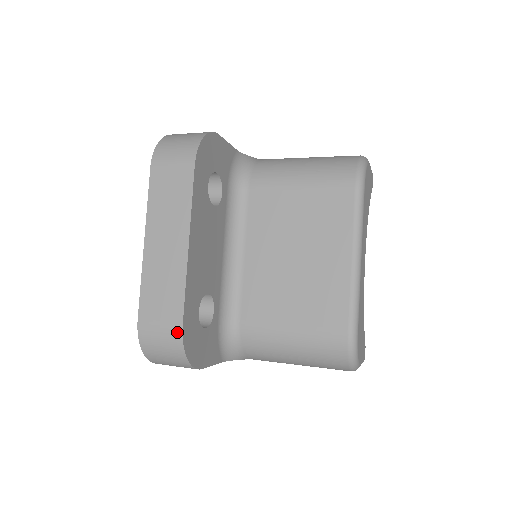
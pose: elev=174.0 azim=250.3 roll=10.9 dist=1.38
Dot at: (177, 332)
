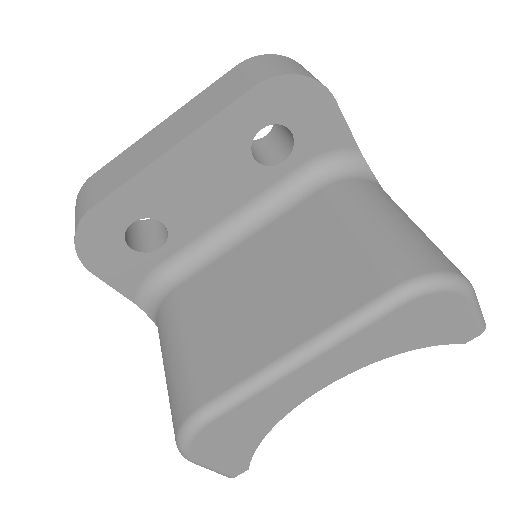
Dot at: (86, 209)
